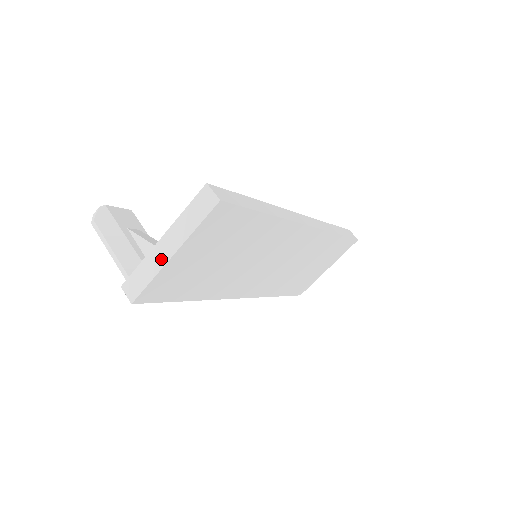
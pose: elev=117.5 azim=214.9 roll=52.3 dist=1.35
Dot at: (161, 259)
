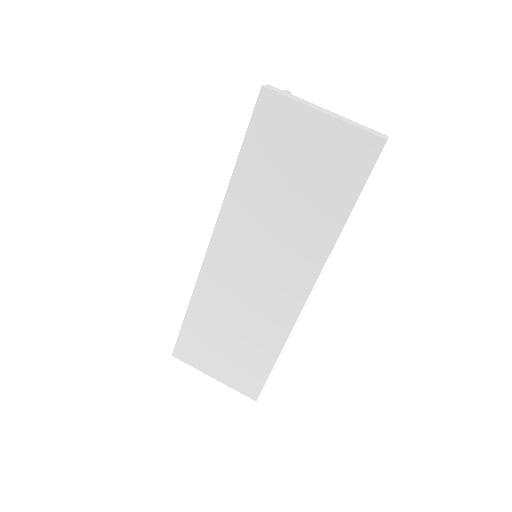
Dot at: (313, 106)
